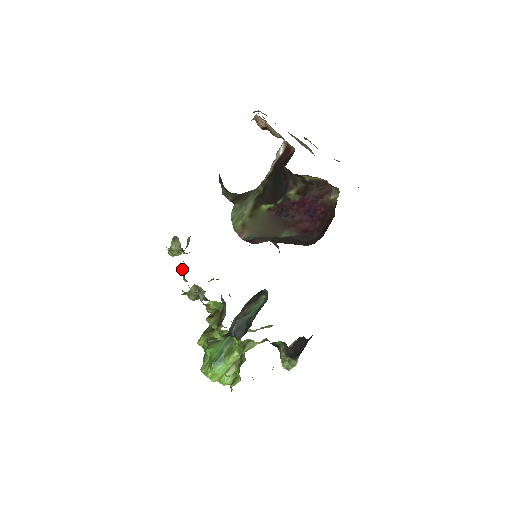
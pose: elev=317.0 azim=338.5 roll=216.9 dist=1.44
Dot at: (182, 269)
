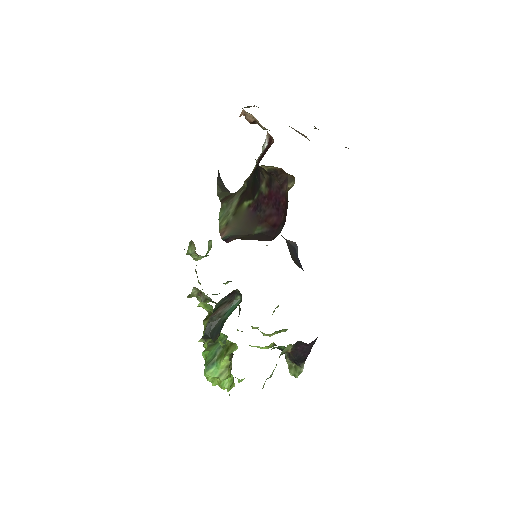
Dot at: (196, 272)
